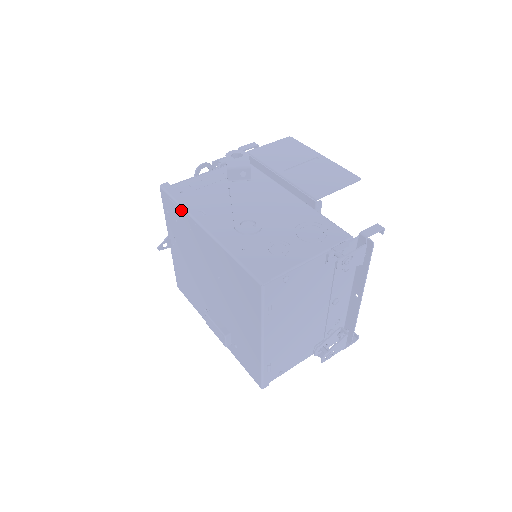
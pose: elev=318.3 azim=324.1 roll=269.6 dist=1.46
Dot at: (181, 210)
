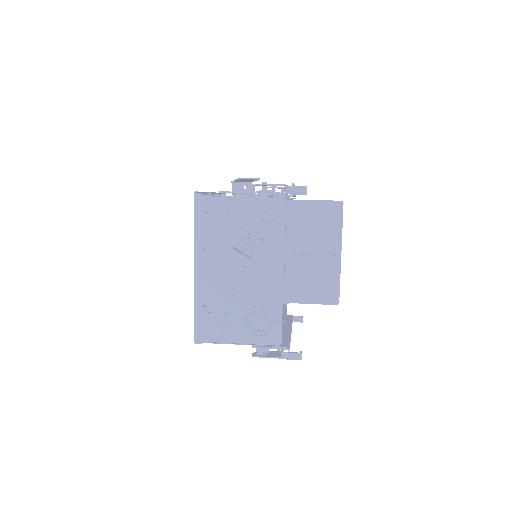
Dot at: (194, 233)
